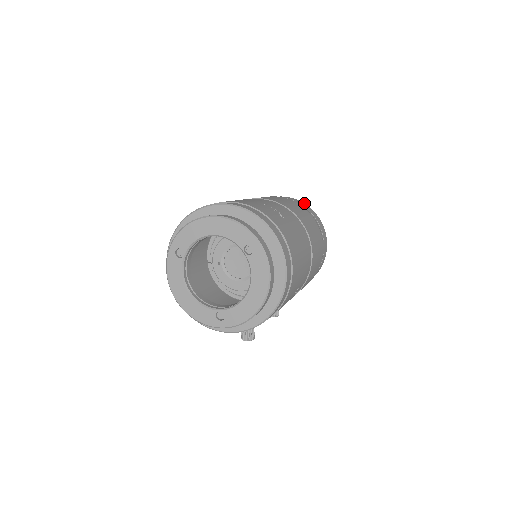
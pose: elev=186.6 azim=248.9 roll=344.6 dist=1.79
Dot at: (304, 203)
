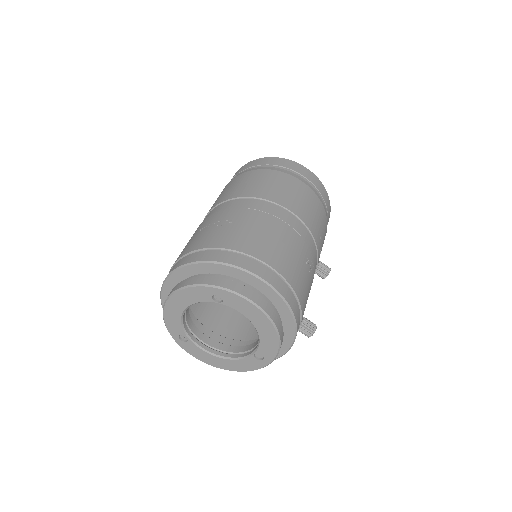
Dot at: (257, 159)
